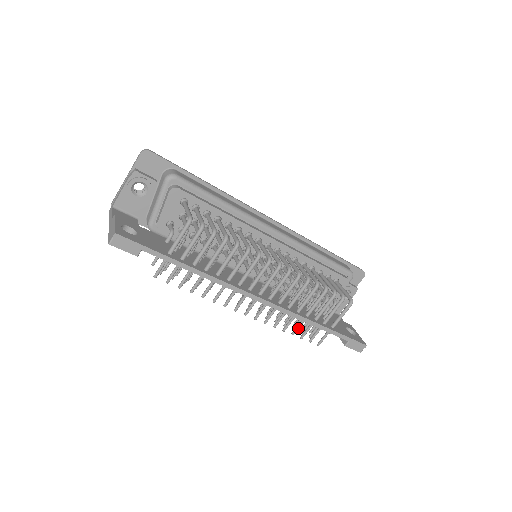
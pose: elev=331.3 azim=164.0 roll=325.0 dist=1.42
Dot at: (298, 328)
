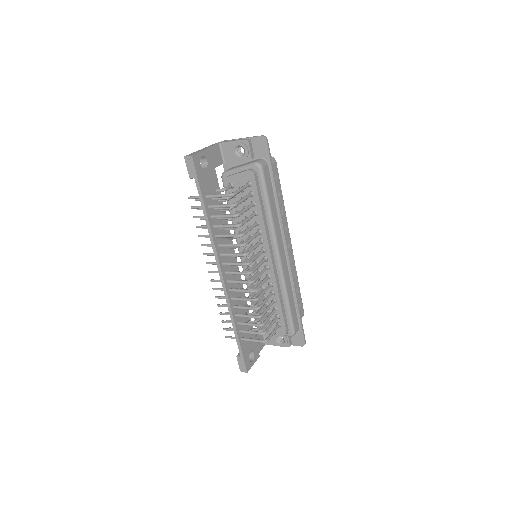
Dot at: (225, 314)
